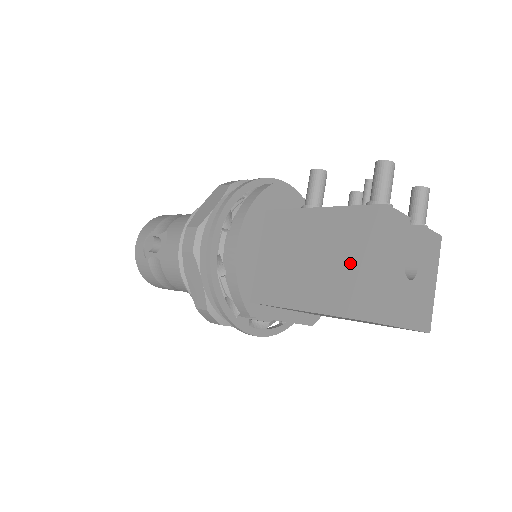
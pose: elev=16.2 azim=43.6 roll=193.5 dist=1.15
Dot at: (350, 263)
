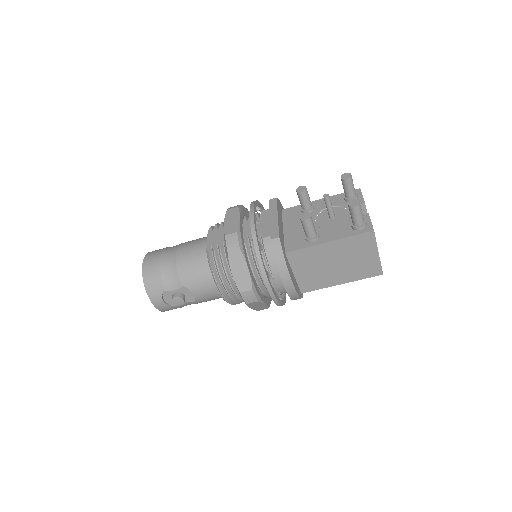
Dot at: (362, 259)
